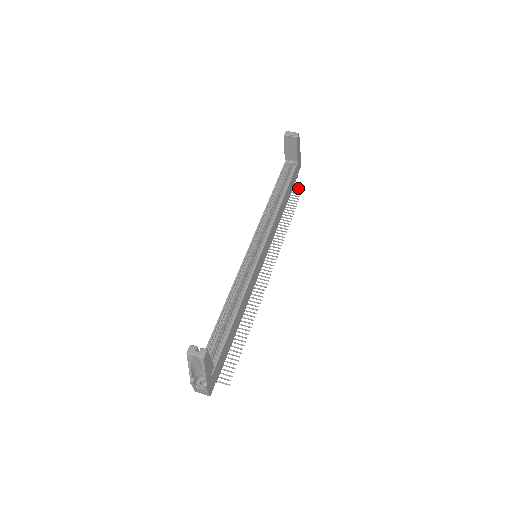
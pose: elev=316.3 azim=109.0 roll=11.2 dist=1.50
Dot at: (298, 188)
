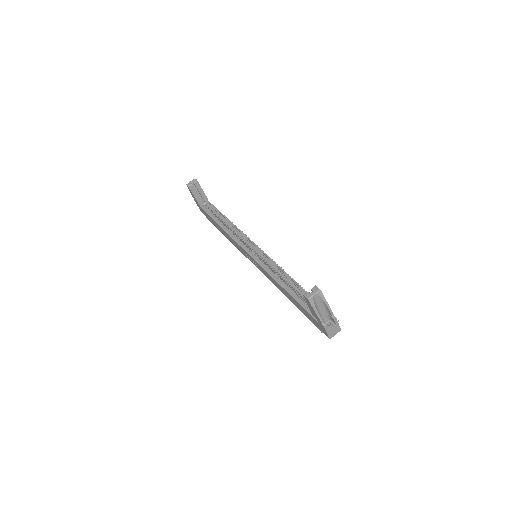
Dot at: occluded
